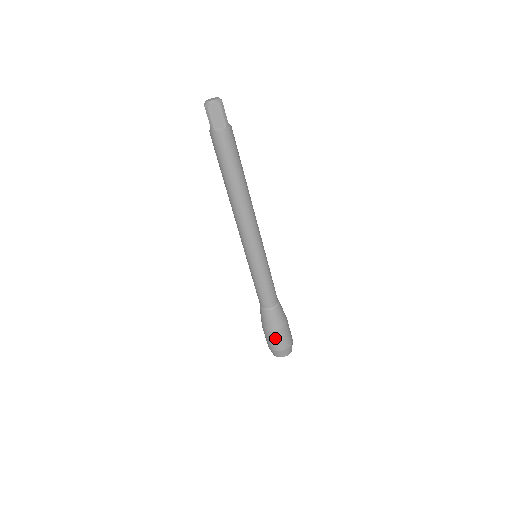
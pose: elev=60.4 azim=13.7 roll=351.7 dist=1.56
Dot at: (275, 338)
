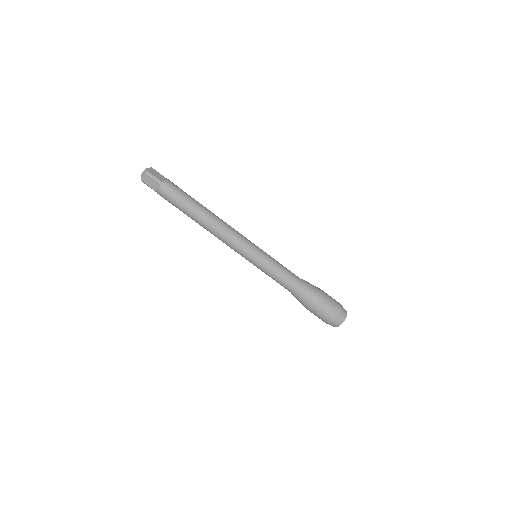
Dot at: (328, 300)
